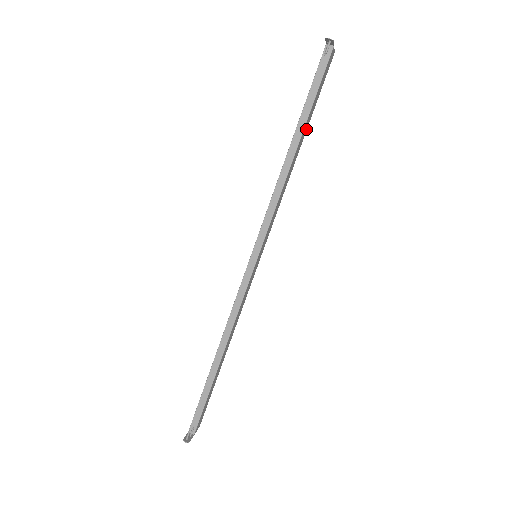
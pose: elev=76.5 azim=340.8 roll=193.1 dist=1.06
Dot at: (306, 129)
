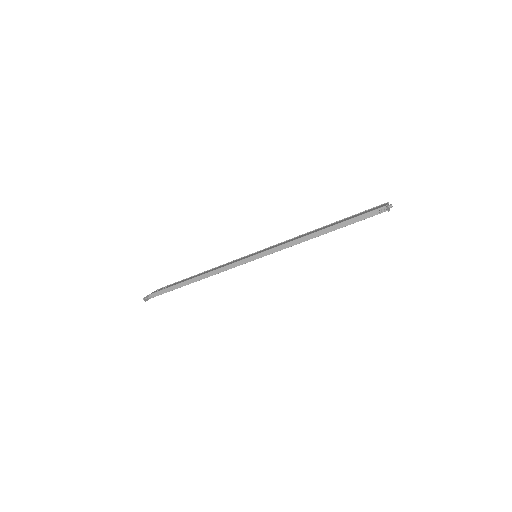
Dot at: occluded
